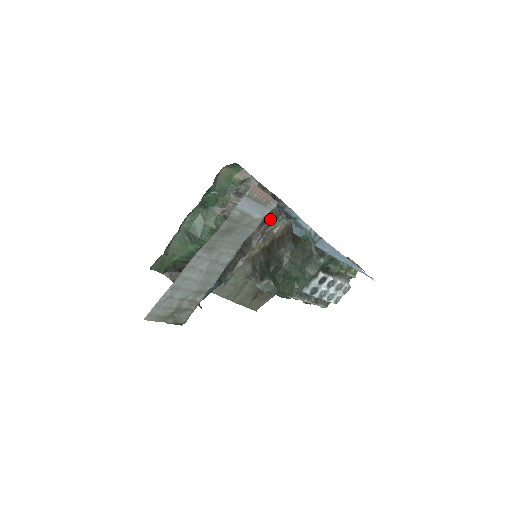
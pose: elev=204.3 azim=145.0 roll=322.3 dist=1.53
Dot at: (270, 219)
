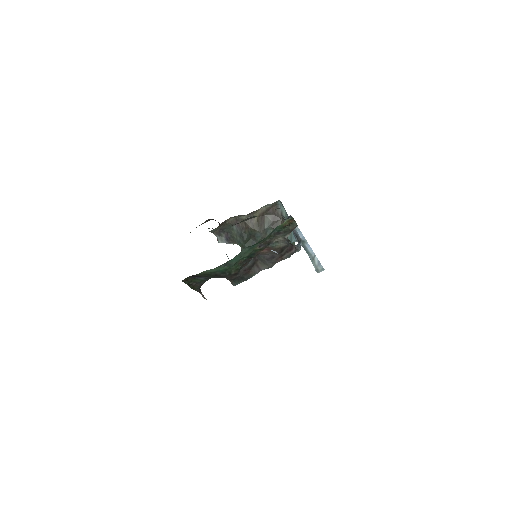
Dot at: (293, 251)
